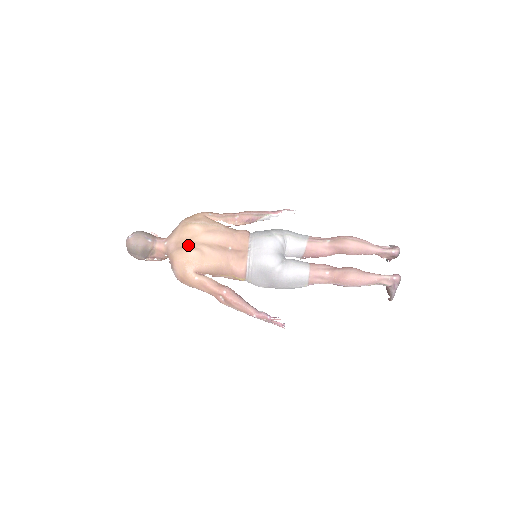
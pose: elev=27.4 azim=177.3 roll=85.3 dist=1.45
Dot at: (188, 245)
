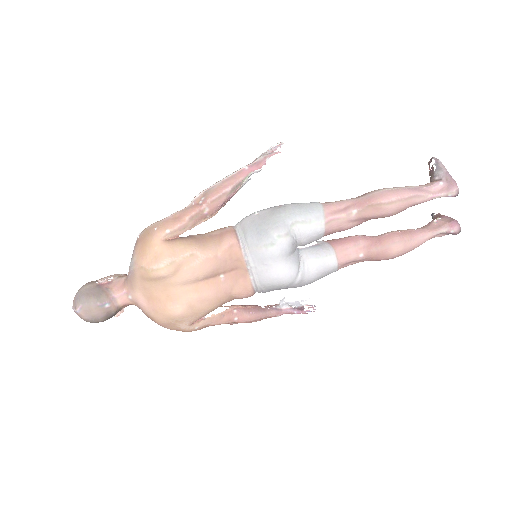
Dot at: (165, 301)
